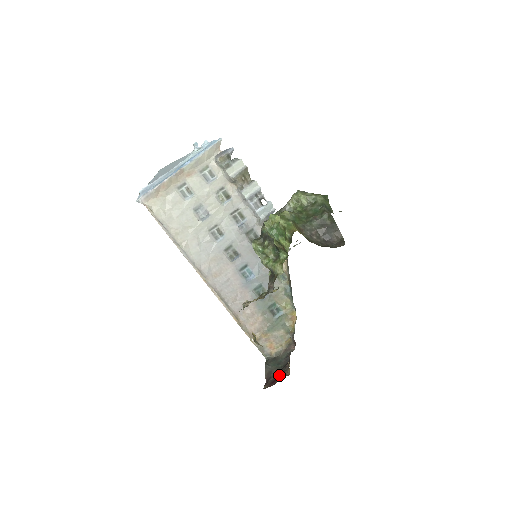
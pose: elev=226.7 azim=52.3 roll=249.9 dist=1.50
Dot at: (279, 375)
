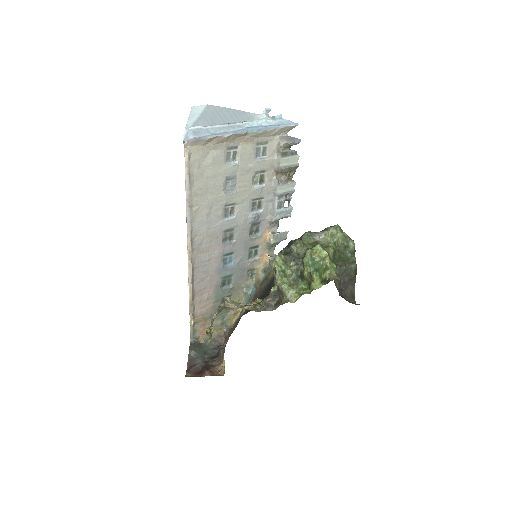
Dot at: (207, 368)
